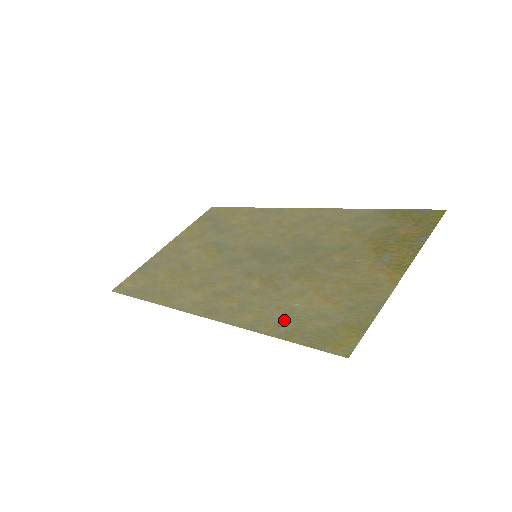
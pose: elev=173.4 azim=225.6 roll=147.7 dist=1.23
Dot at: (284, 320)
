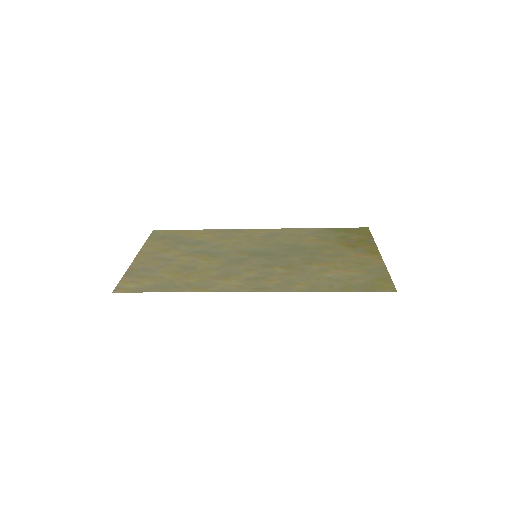
Dot at: (332, 283)
